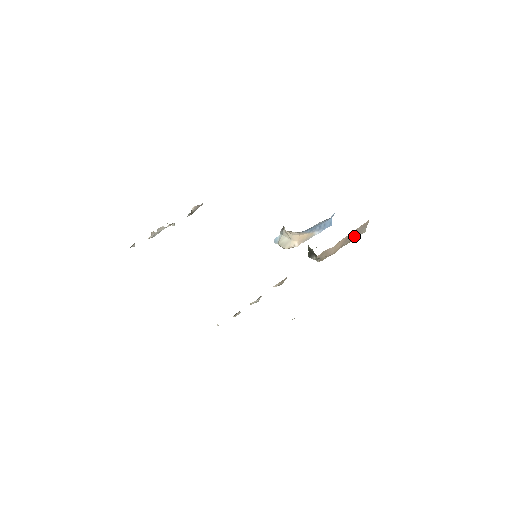
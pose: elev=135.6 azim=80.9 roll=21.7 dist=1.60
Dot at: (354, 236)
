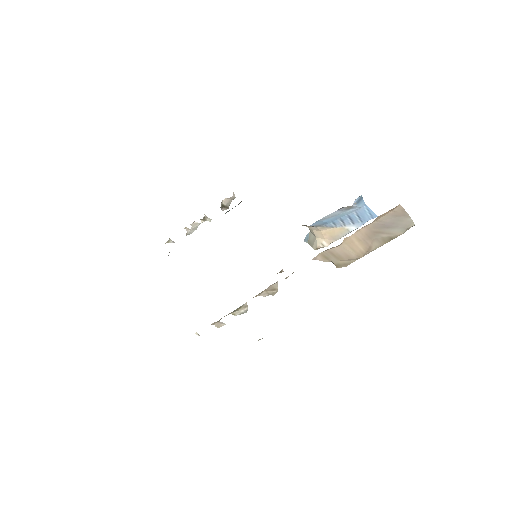
Dot at: (388, 231)
